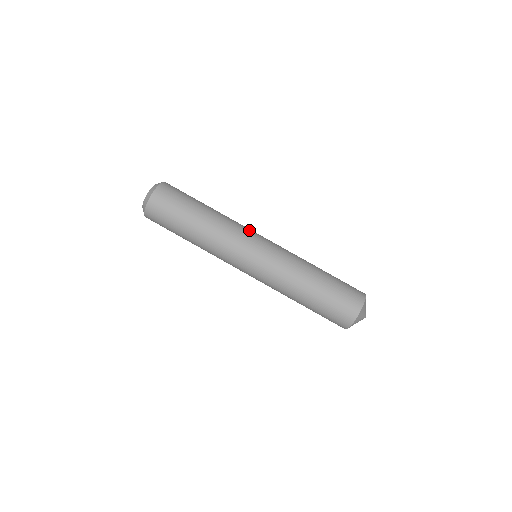
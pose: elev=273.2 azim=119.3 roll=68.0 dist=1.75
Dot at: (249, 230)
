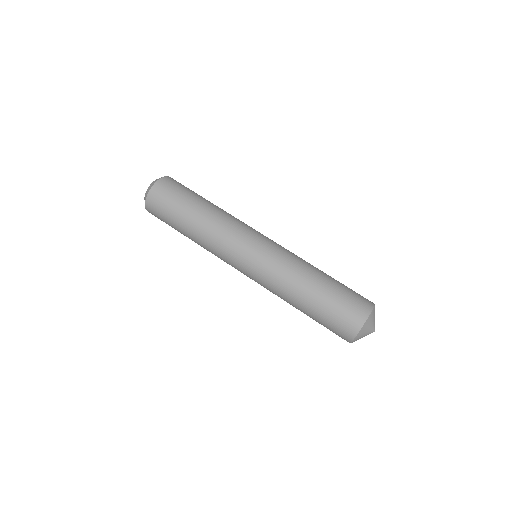
Dot at: (250, 227)
